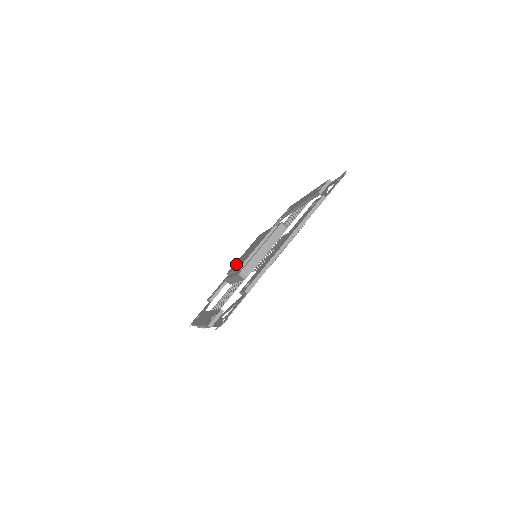
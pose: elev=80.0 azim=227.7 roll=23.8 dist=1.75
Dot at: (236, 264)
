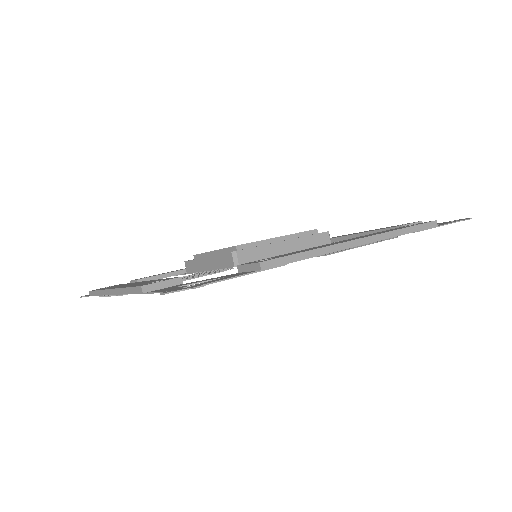
Dot at: occluded
